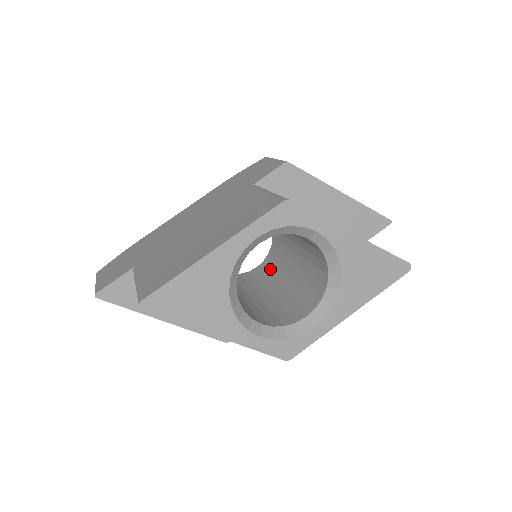
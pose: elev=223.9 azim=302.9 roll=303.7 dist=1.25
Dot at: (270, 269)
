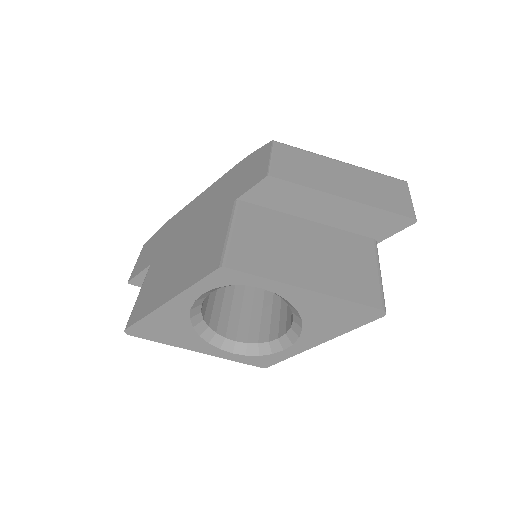
Dot at: occluded
